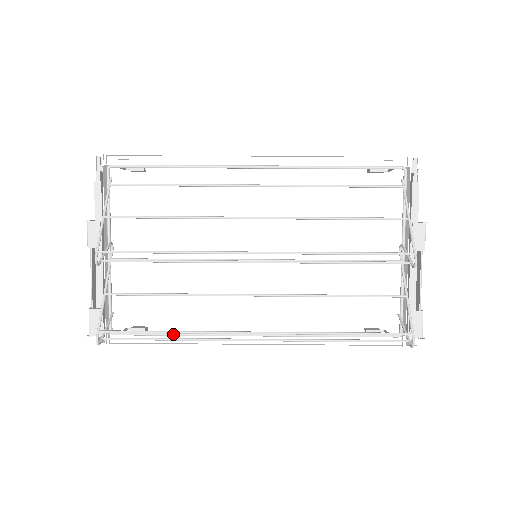
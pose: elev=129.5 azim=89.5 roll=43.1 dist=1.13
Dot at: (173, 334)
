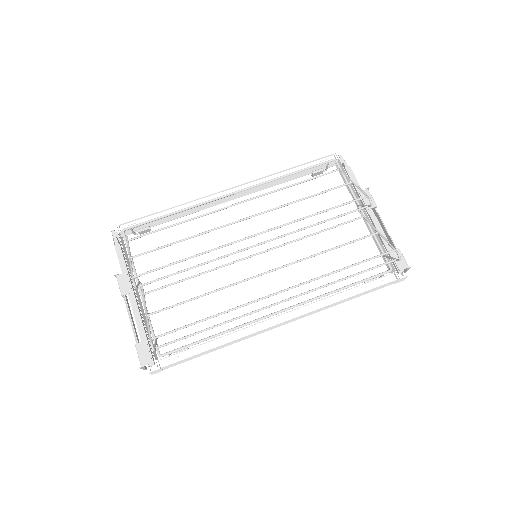
Dot at: (212, 336)
